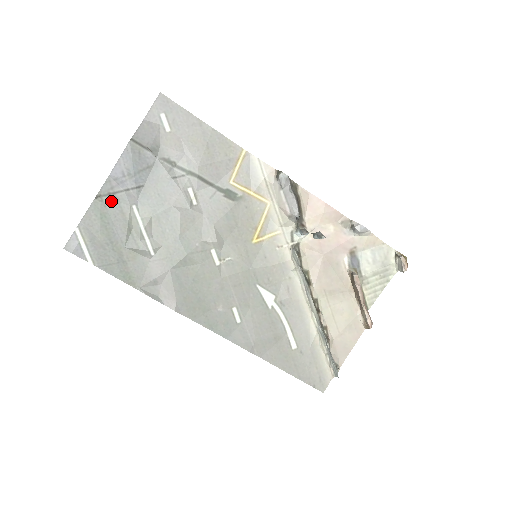
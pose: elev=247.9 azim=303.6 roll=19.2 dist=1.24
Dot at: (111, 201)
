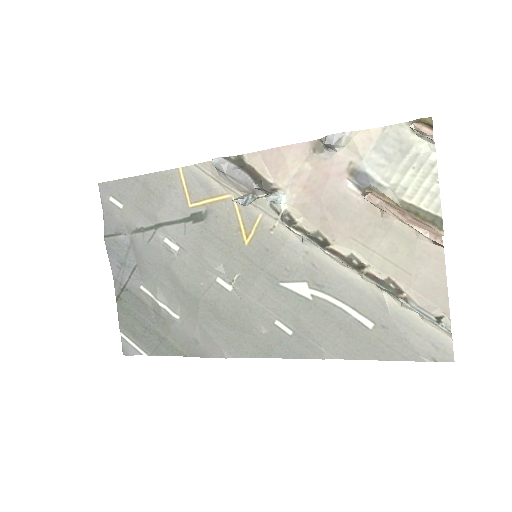
Dot at: (126, 295)
